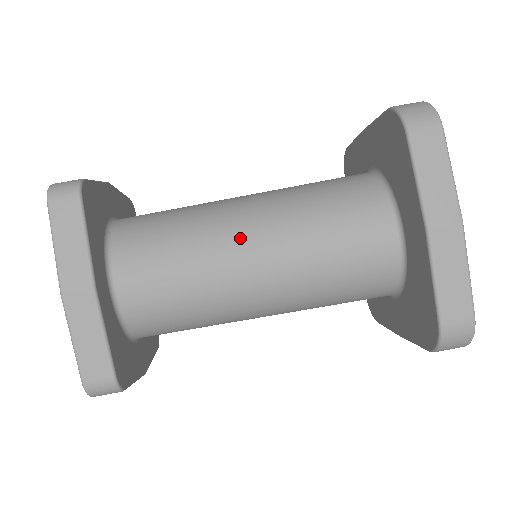
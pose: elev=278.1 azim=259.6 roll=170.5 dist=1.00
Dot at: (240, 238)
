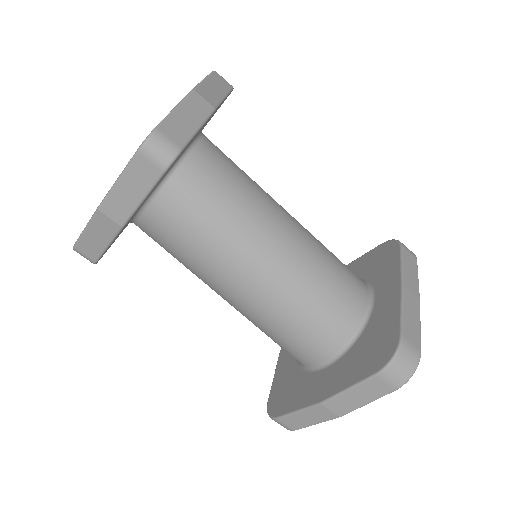
Dot at: (245, 274)
